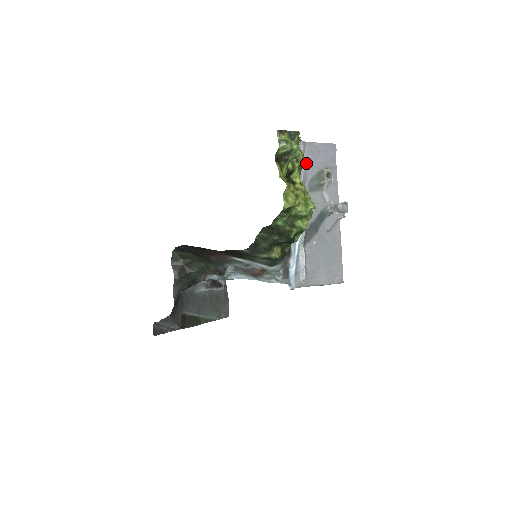
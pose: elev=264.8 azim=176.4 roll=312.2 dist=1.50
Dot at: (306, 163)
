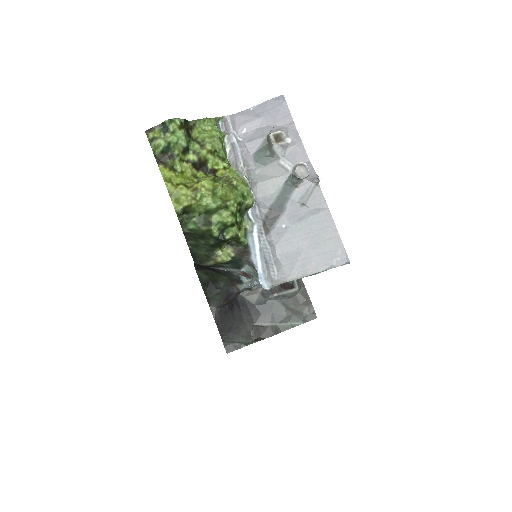
Dot at: (243, 138)
